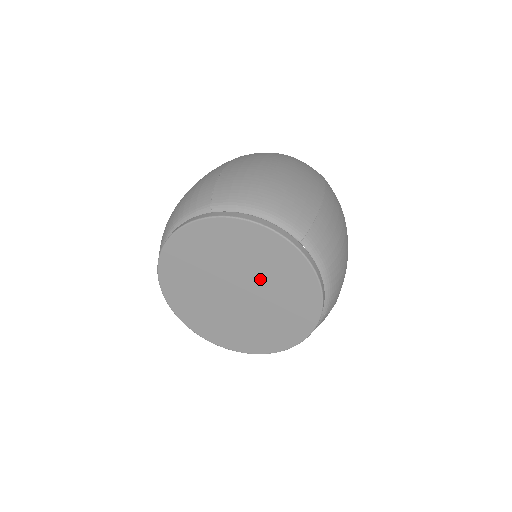
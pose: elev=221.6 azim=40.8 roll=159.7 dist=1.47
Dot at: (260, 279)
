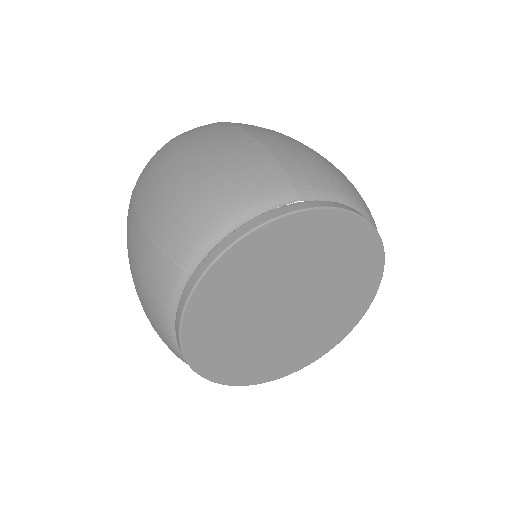
Dot at: (299, 274)
